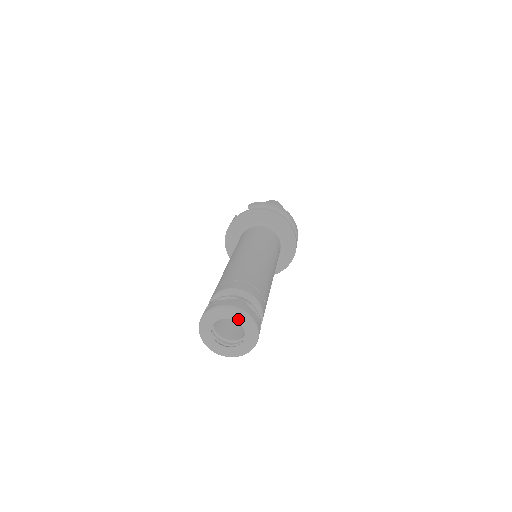
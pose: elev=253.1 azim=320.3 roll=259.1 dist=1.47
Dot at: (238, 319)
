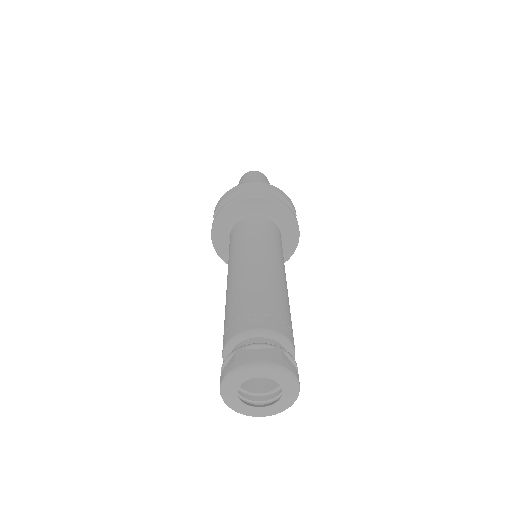
Dot at: (251, 376)
